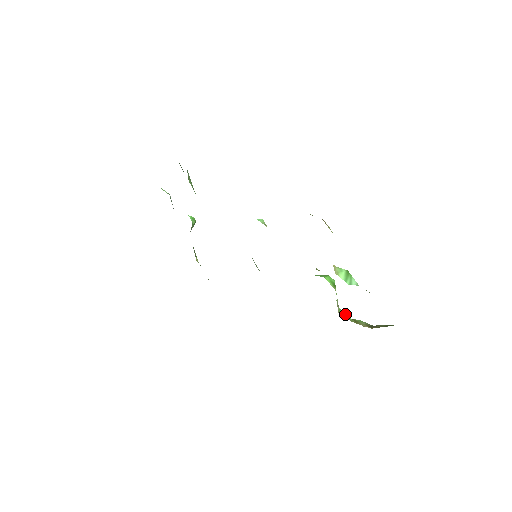
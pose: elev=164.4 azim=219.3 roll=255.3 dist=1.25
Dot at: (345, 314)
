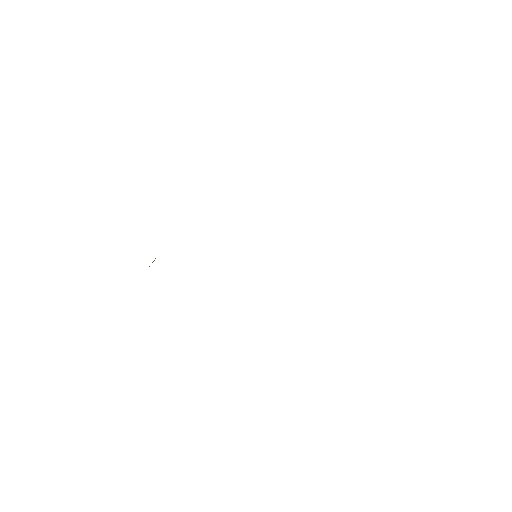
Dot at: occluded
